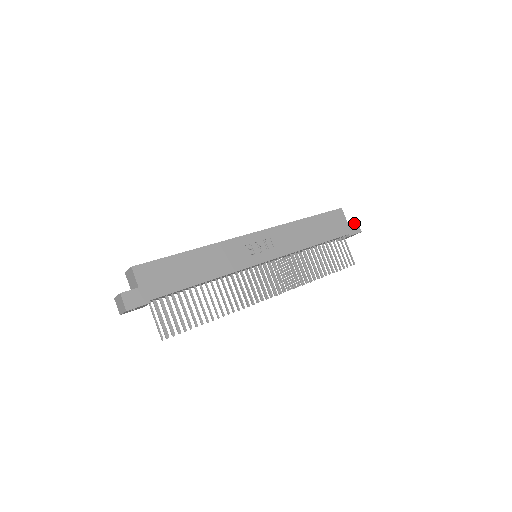
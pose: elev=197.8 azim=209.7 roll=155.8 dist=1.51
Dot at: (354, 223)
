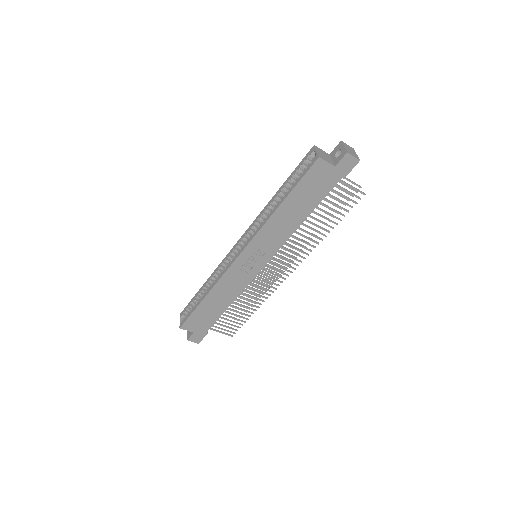
Dot at: (345, 159)
